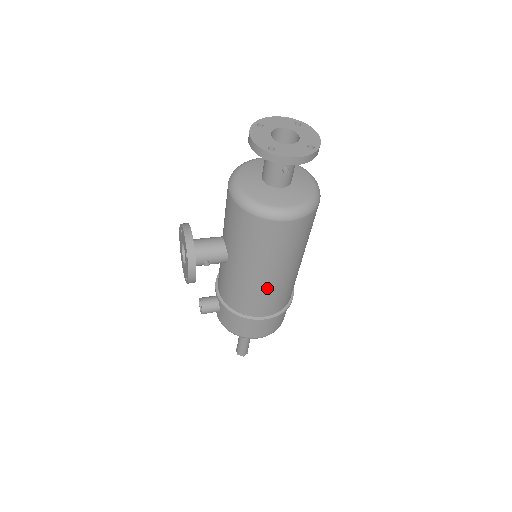
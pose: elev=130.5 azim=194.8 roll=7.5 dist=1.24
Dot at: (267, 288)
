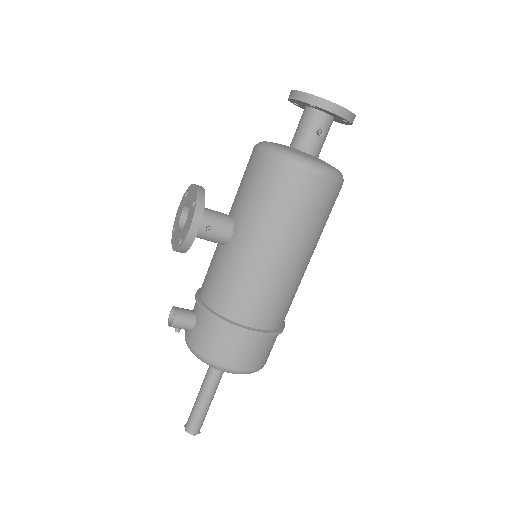
Dot at: (271, 276)
